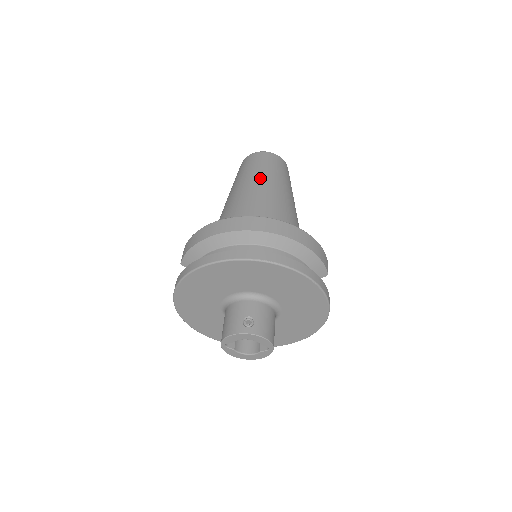
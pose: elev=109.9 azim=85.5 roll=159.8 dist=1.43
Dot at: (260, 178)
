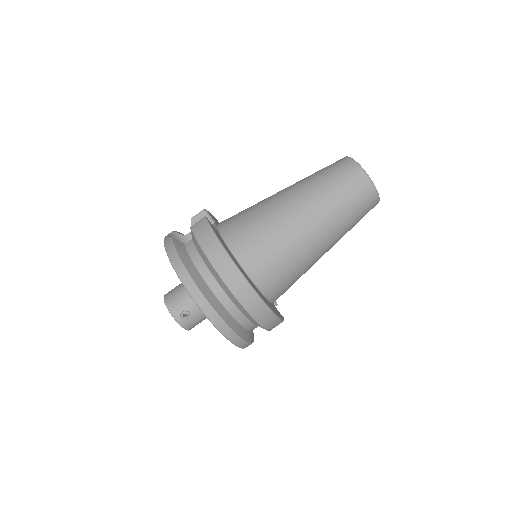
Dot at: (324, 219)
